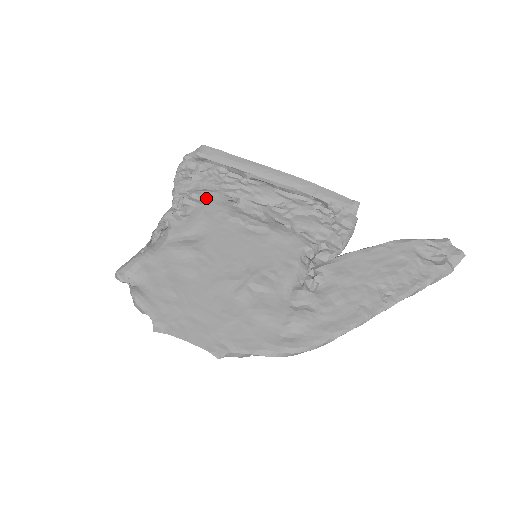
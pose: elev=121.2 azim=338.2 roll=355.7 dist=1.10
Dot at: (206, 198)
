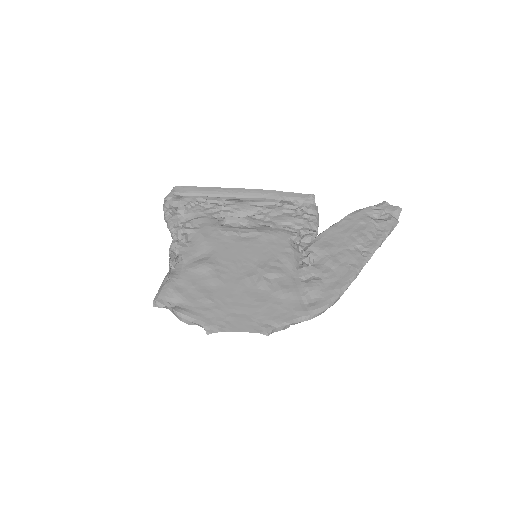
Dot at: (198, 224)
